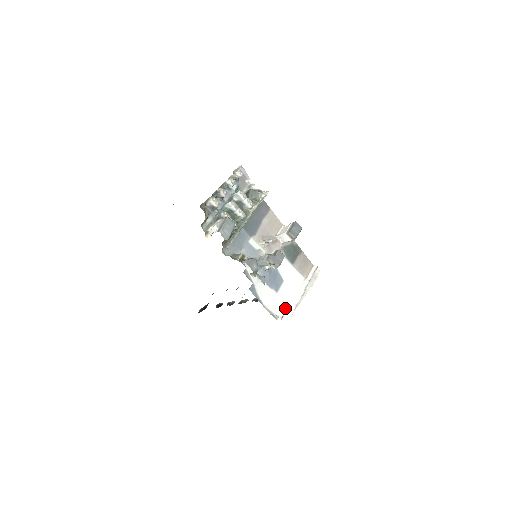
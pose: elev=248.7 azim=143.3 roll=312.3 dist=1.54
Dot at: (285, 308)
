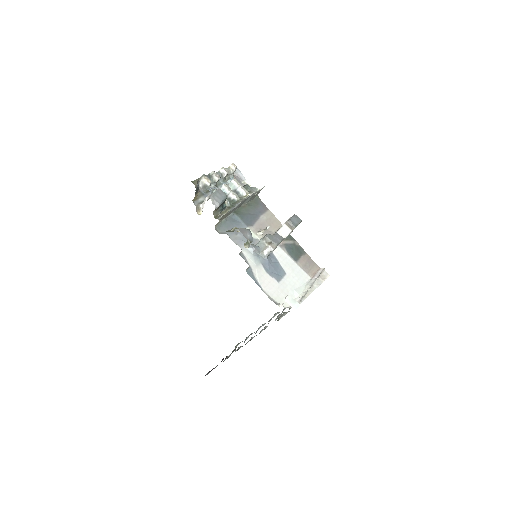
Dot at: occluded
